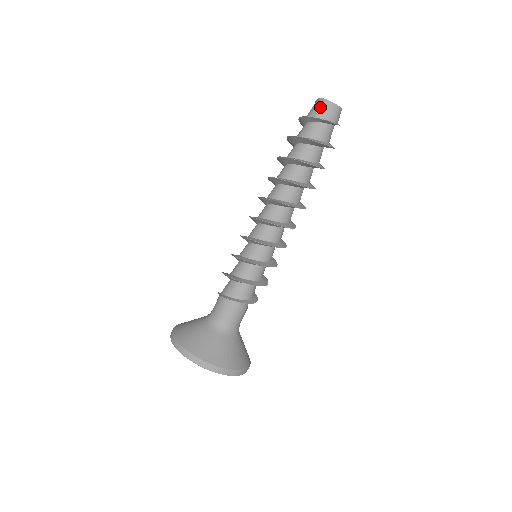
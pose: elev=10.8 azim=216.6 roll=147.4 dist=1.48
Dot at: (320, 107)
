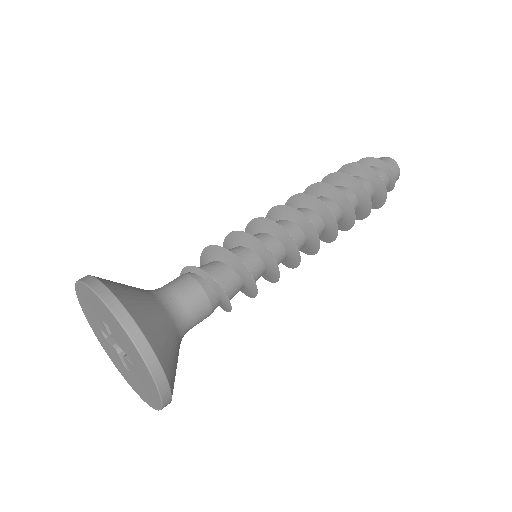
Dot at: (383, 159)
